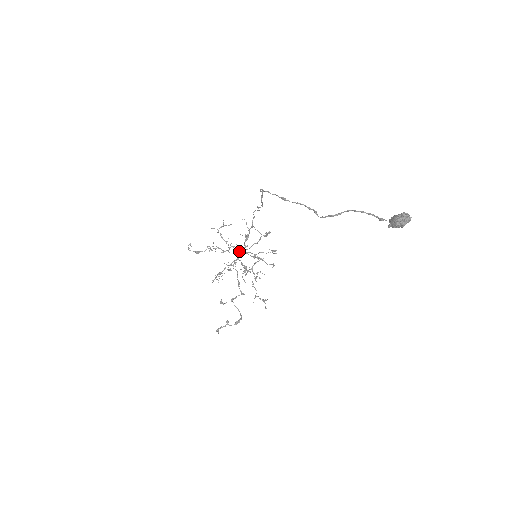
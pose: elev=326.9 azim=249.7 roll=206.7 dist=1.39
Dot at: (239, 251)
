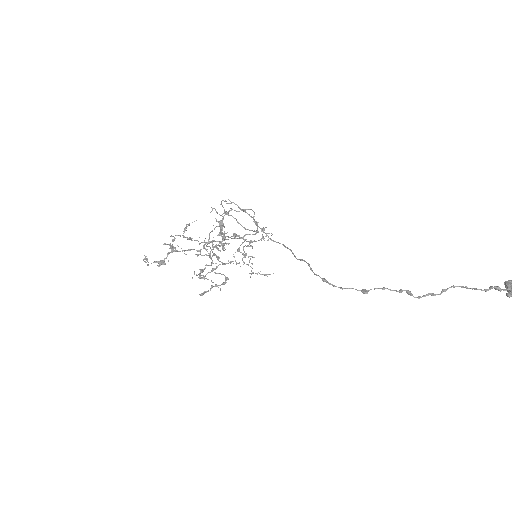
Dot at: (209, 233)
